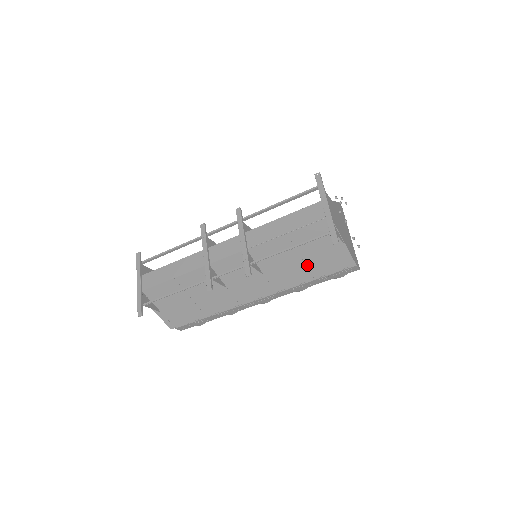
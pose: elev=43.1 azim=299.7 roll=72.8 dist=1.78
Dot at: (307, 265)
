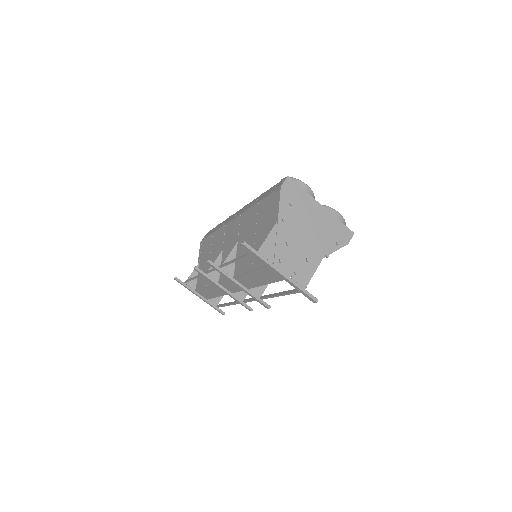
Dot at: occluded
